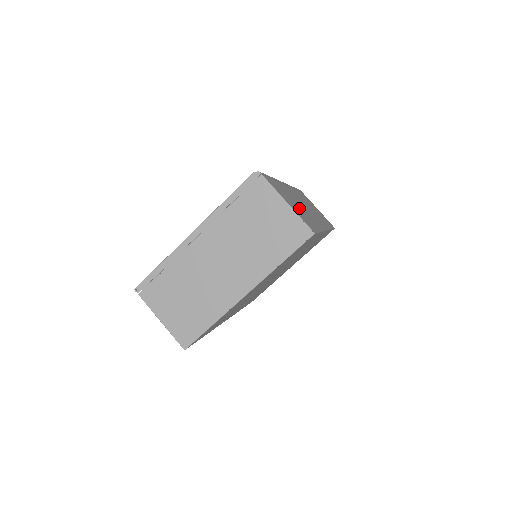
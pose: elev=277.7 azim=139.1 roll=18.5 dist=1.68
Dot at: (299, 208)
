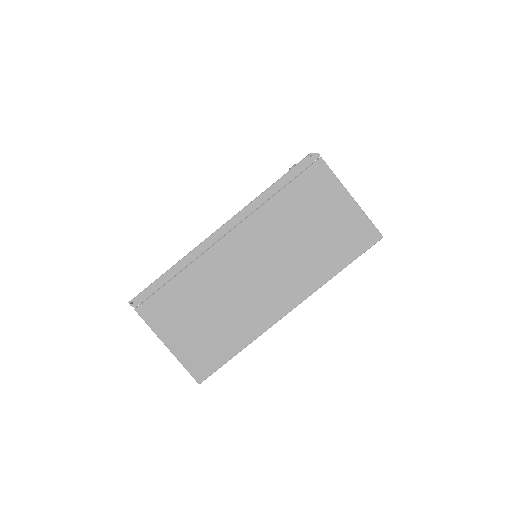
Dot at: occluded
